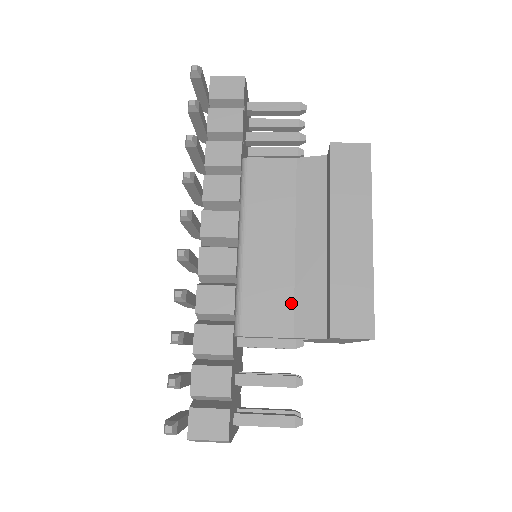
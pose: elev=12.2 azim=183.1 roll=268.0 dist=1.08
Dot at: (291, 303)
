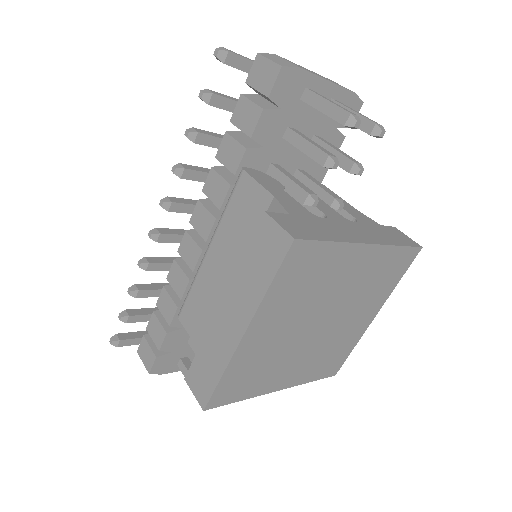
Dot at: (209, 325)
